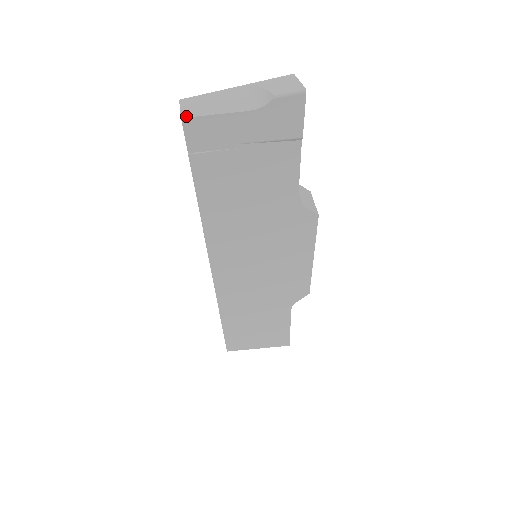
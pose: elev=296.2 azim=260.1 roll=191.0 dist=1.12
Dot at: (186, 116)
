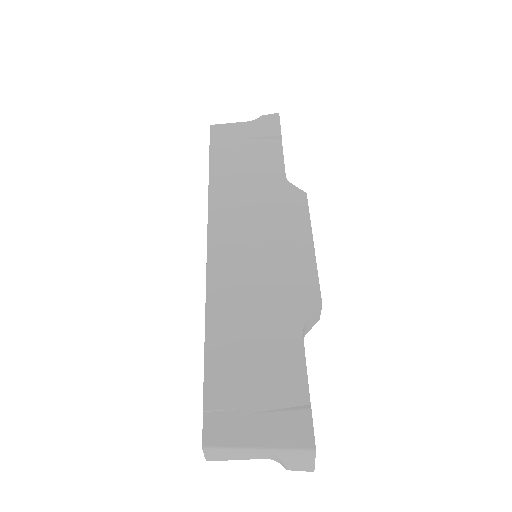
Dot at: occluded
